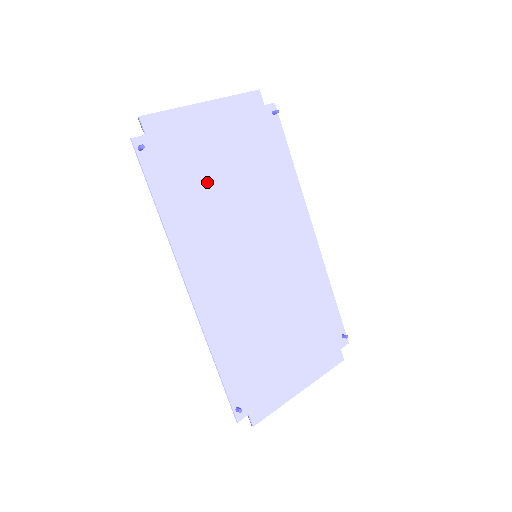
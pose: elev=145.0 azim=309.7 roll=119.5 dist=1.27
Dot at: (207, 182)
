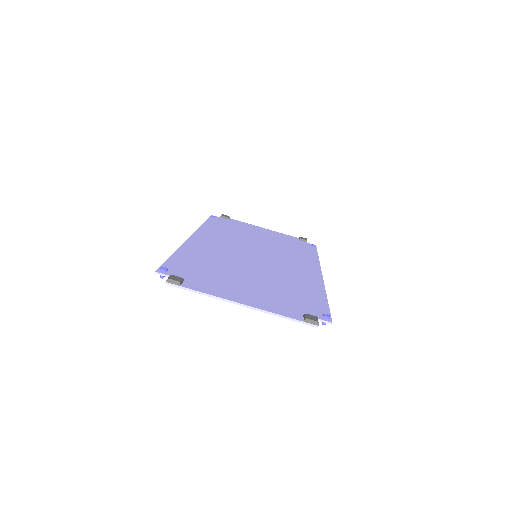
Dot at: (225, 272)
